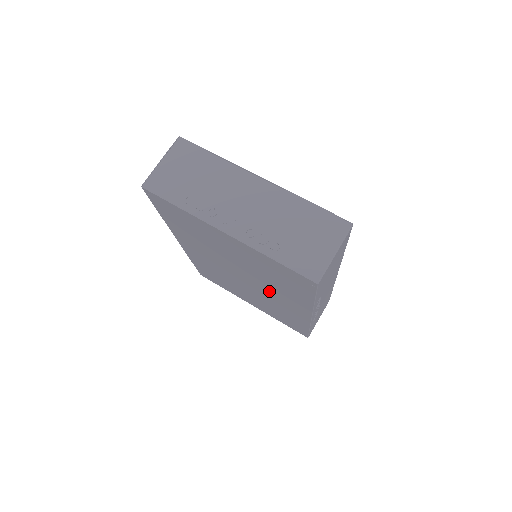
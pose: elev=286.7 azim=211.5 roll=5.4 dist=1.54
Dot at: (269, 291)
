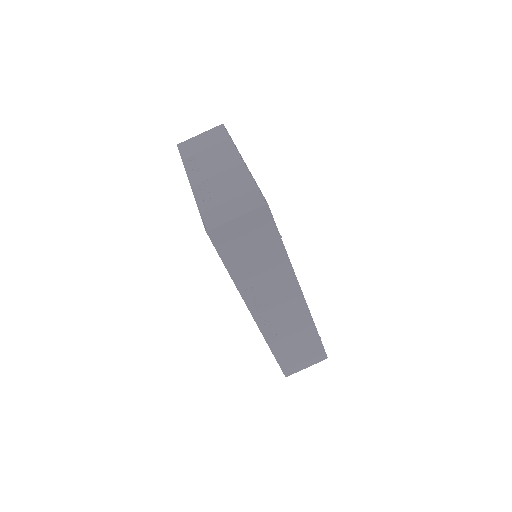
Dot at: occluded
